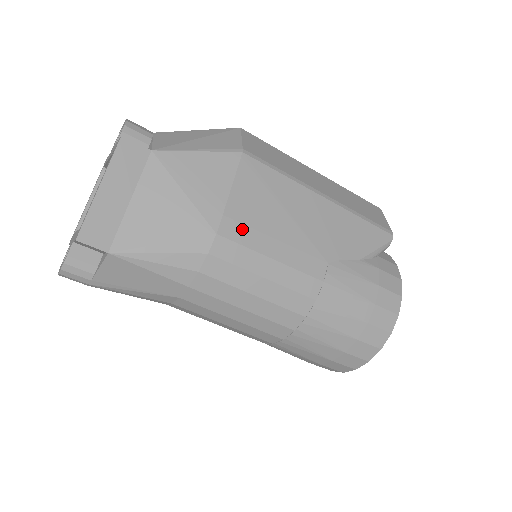
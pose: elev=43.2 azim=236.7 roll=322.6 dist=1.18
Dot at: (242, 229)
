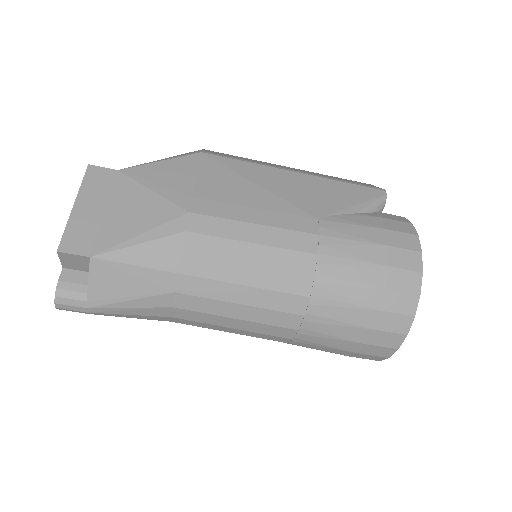
Dot at: (215, 205)
